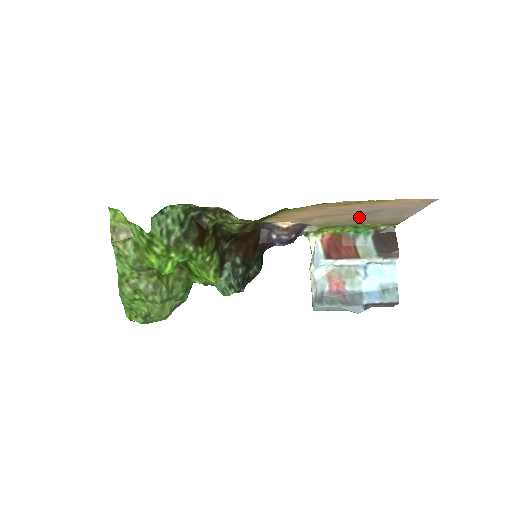
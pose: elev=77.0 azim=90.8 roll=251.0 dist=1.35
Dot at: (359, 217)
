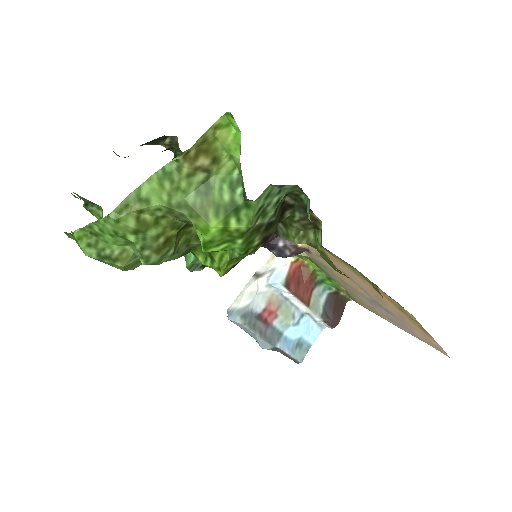
Dot at: (360, 292)
